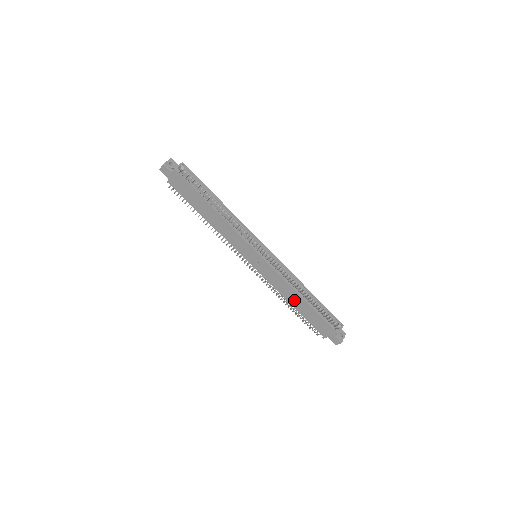
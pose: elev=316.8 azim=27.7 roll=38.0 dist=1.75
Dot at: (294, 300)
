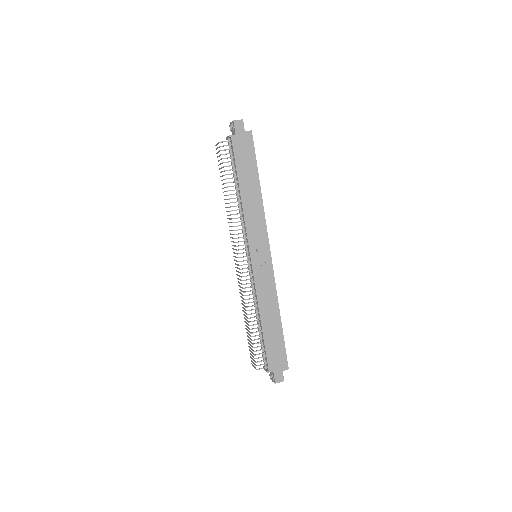
Dot at: (269, 316)
